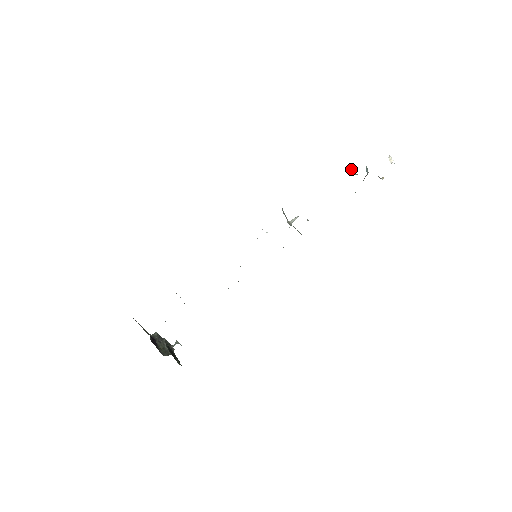
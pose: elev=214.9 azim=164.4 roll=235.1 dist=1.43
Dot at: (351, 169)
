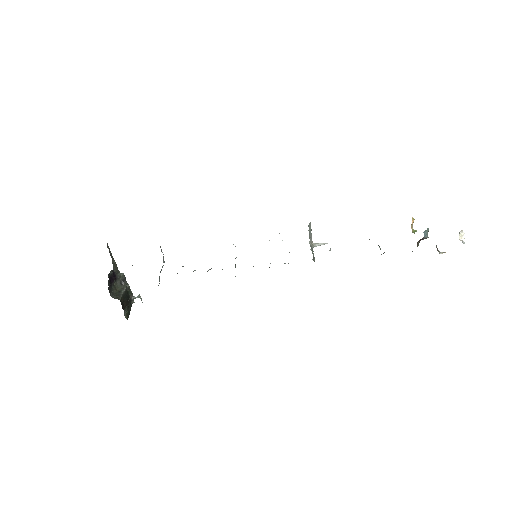
Dot at: (411, 225)
